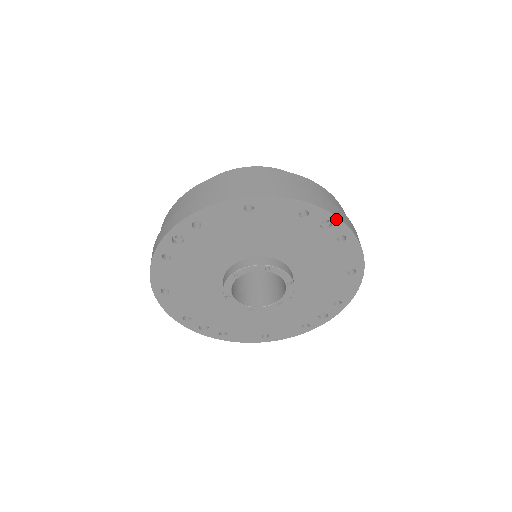
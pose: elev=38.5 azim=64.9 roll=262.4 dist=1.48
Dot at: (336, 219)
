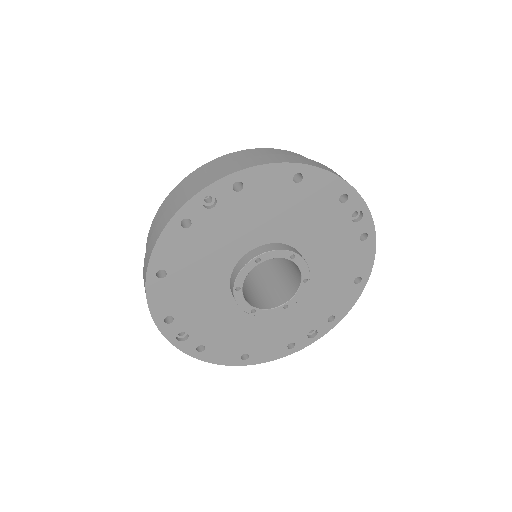
Dot at: (367, 212)
